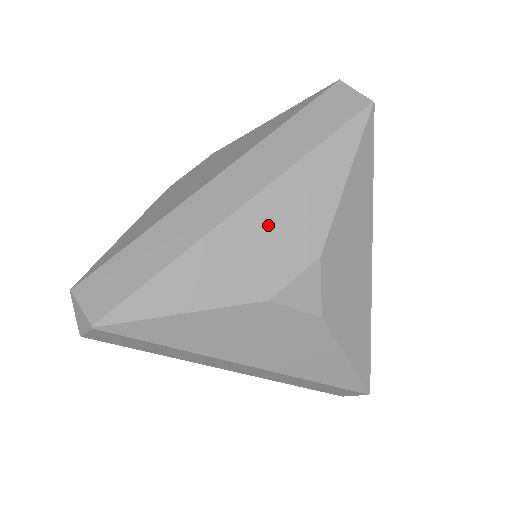
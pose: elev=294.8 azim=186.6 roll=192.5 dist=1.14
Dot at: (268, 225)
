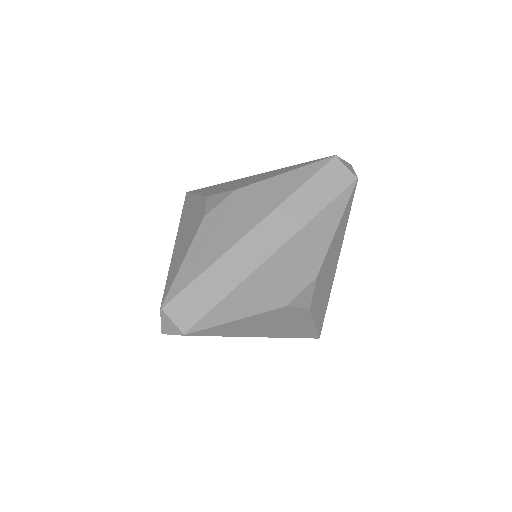
Dot at: (290, 262)
